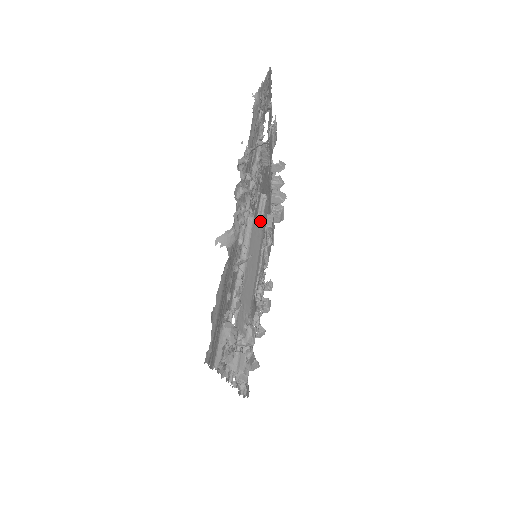
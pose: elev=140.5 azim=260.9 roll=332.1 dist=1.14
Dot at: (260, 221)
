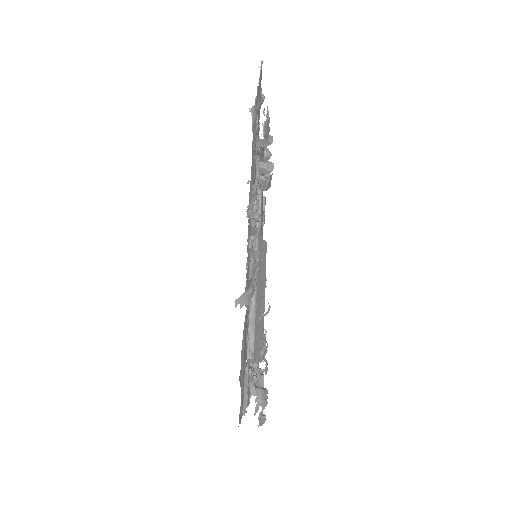
Dot at: occluded
